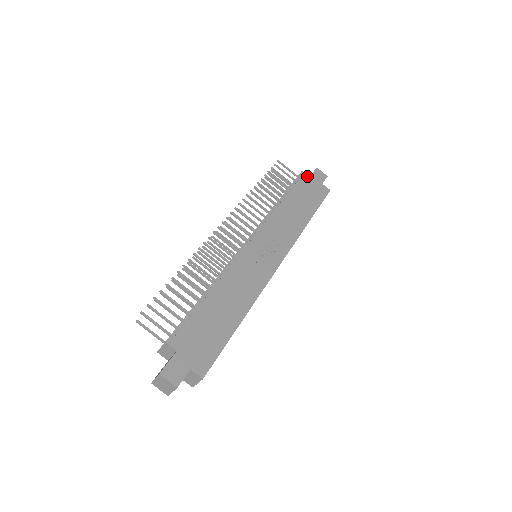
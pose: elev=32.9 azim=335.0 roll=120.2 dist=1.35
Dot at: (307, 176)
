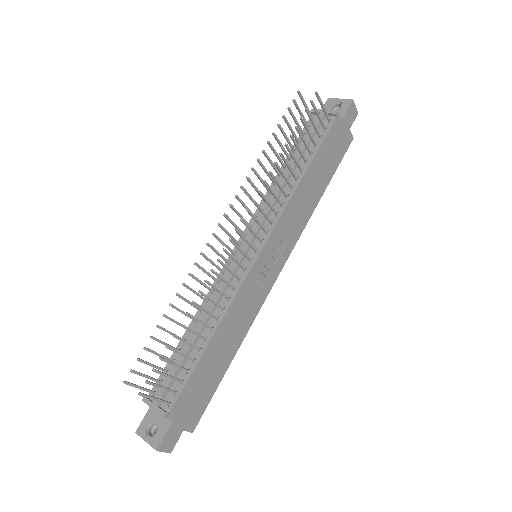
Dot at: (339, 120)
